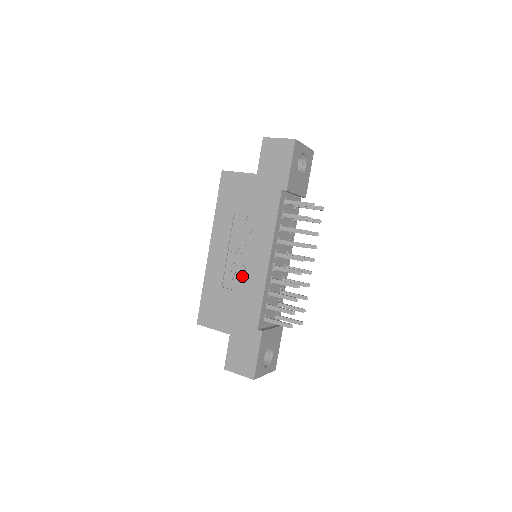
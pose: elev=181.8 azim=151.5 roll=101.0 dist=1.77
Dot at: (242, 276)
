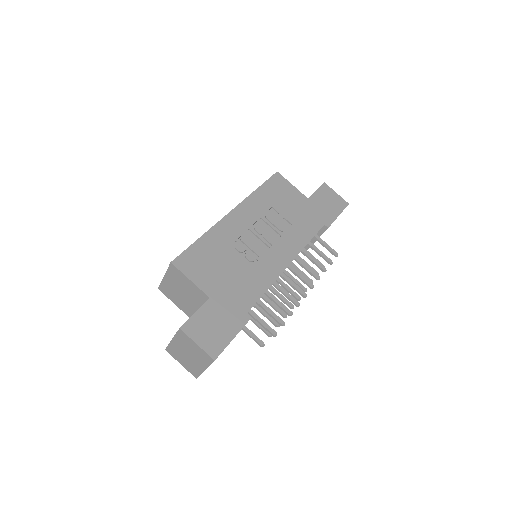
Dot at: (255, 257)
